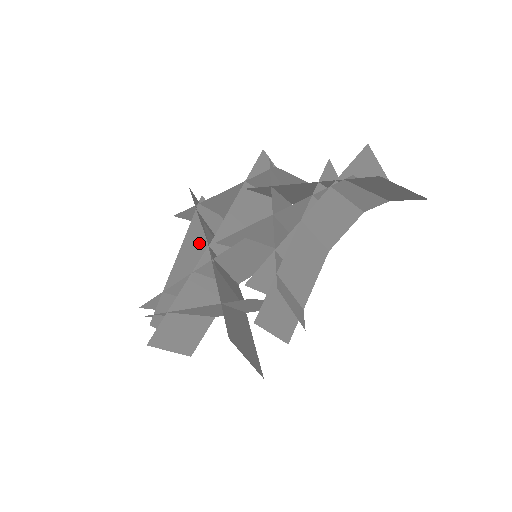
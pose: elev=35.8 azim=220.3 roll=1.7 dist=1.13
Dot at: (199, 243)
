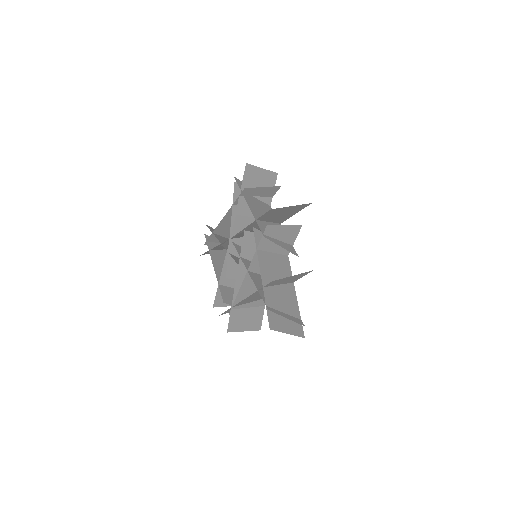
Dot at: occluded
